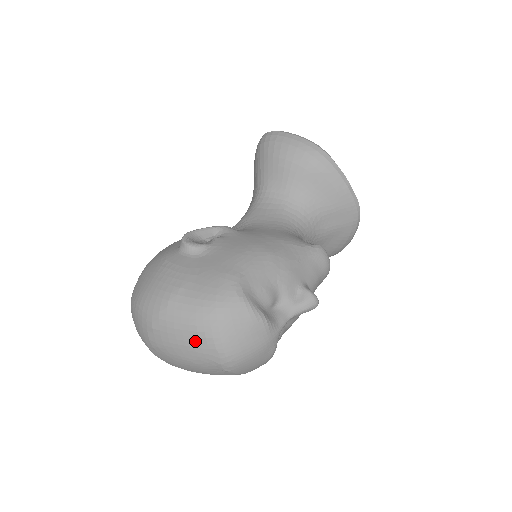
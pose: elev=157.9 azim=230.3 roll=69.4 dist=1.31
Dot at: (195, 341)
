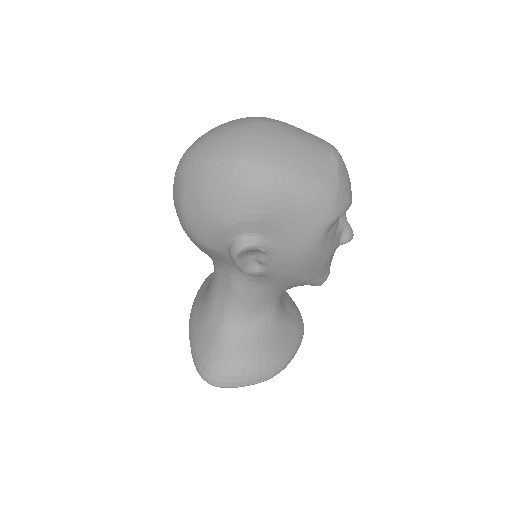
Dot at: (310, 133)
